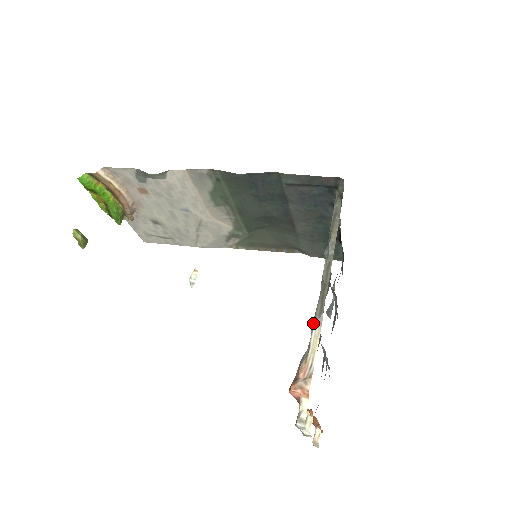
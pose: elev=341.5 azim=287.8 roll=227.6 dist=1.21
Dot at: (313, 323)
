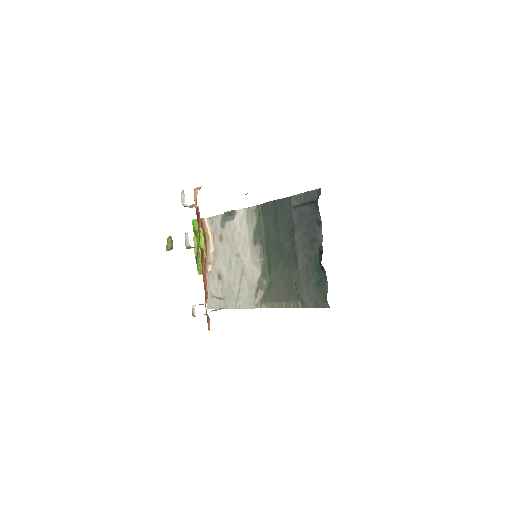
Dot at: occluded
